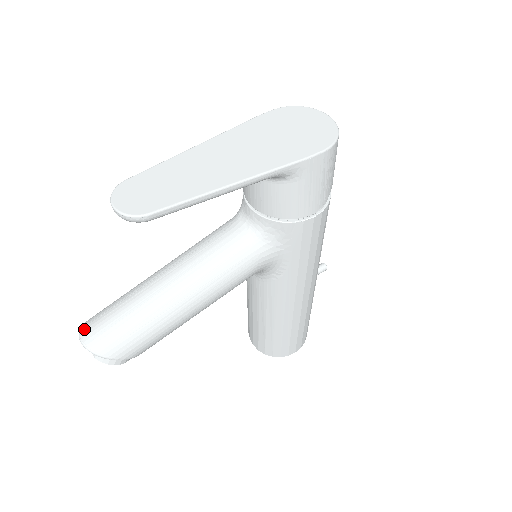
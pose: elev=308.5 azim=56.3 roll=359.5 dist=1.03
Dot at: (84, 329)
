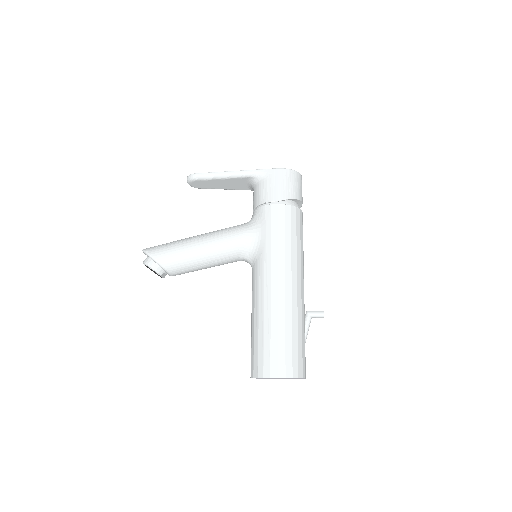
Dot at: occluded
